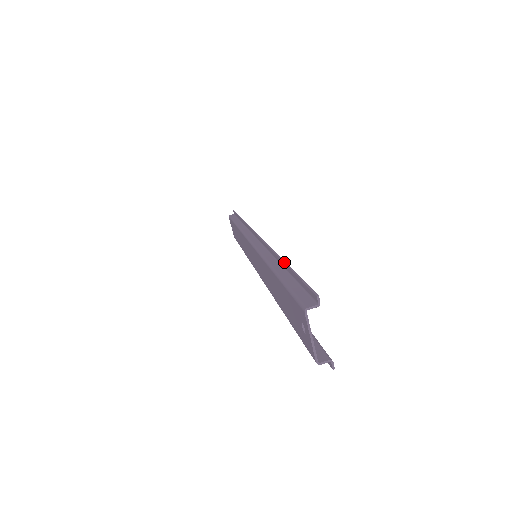
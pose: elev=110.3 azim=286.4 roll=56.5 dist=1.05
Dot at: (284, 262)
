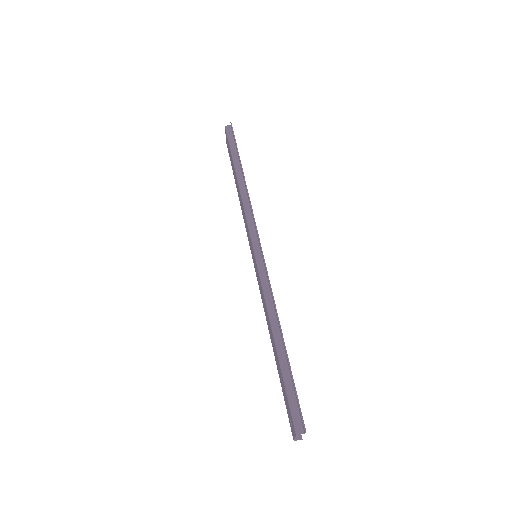
Dot at: (286, 351)
